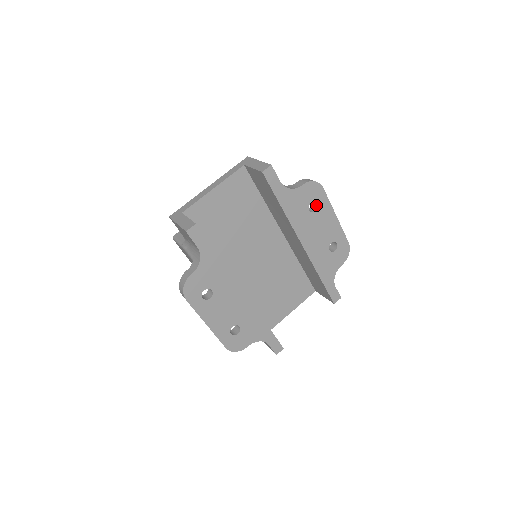
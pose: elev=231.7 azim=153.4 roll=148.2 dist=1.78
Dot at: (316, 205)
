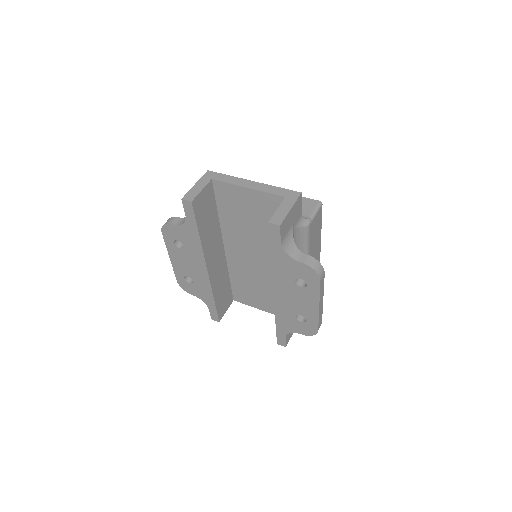
Dot at: (307, 284)
